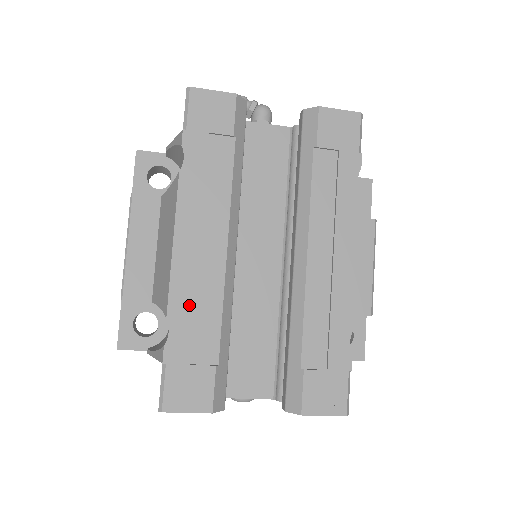
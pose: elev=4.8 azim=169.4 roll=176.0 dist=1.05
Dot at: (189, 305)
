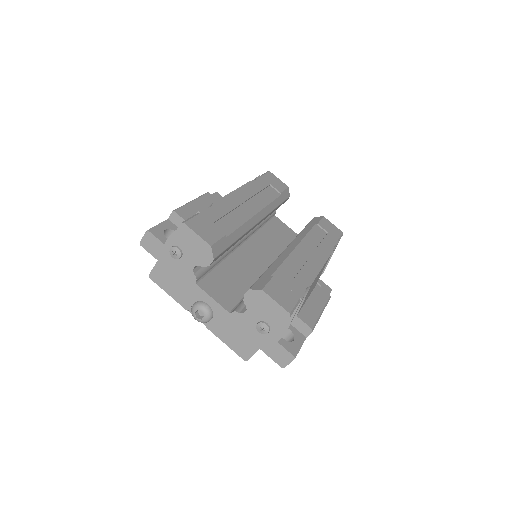
Dot at: (227, 209)
